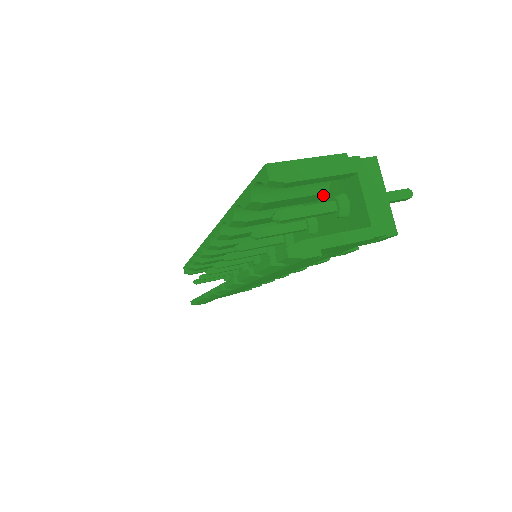
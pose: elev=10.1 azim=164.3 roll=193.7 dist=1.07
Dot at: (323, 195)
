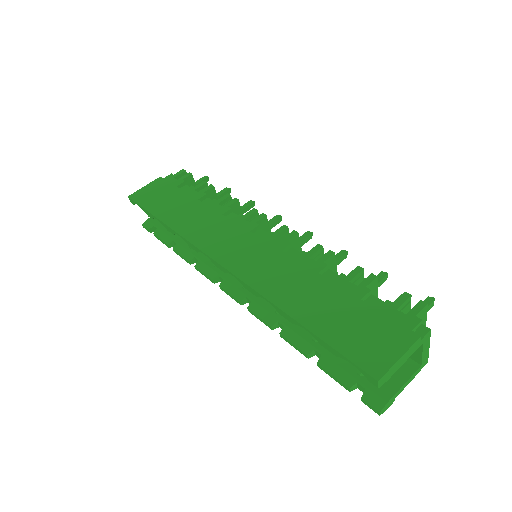
Dot at: occluded
